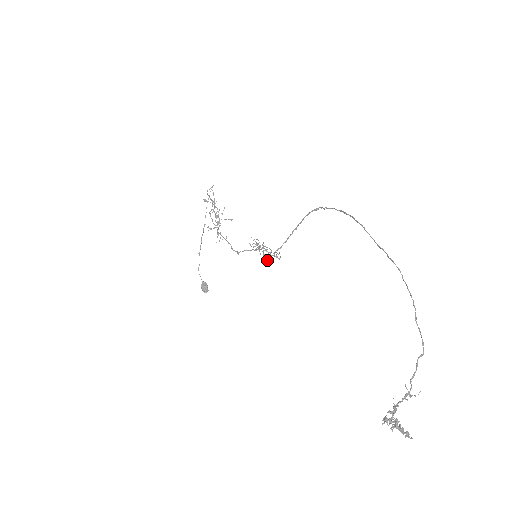
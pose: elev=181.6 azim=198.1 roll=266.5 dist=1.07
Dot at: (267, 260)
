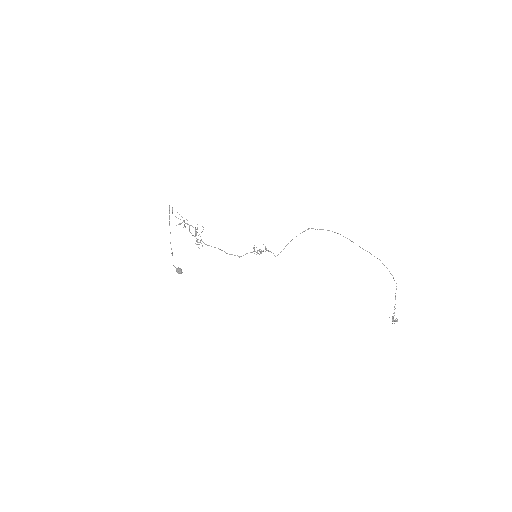
Dot at: occluded
